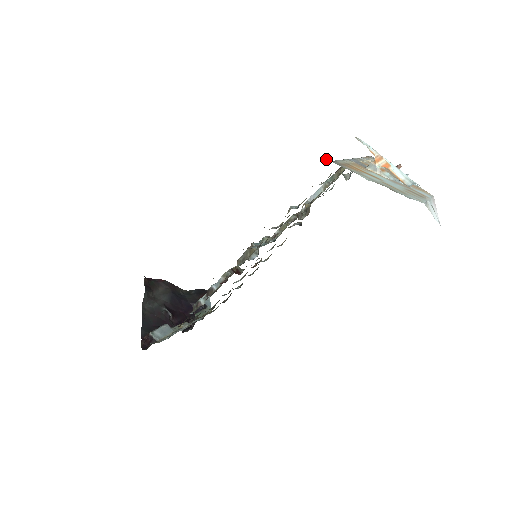
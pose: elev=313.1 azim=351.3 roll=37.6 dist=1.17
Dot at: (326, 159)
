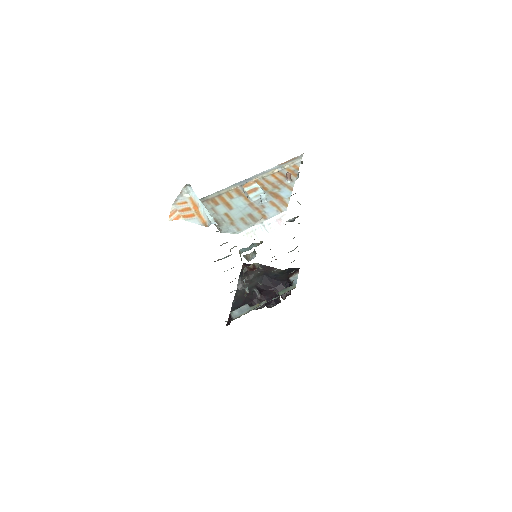
Dot at: occluded
